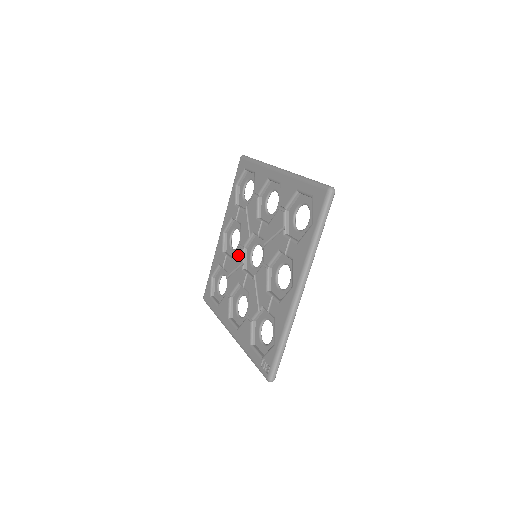
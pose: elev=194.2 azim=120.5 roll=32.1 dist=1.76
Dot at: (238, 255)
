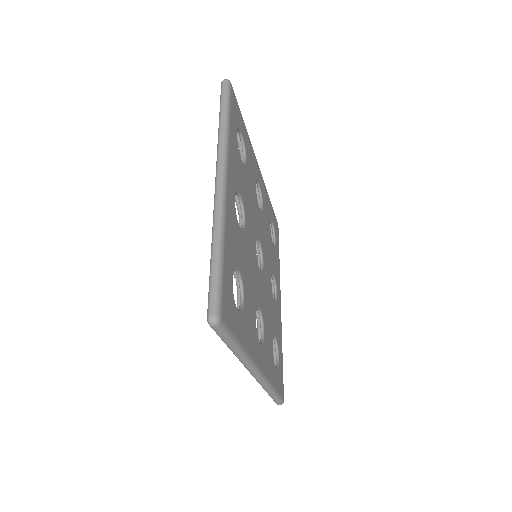
Dot at: occluded
